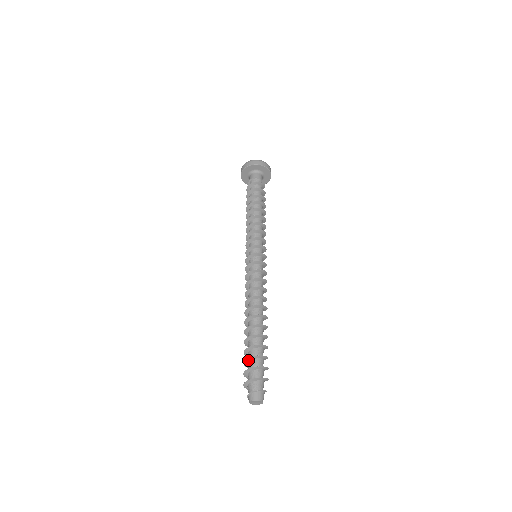
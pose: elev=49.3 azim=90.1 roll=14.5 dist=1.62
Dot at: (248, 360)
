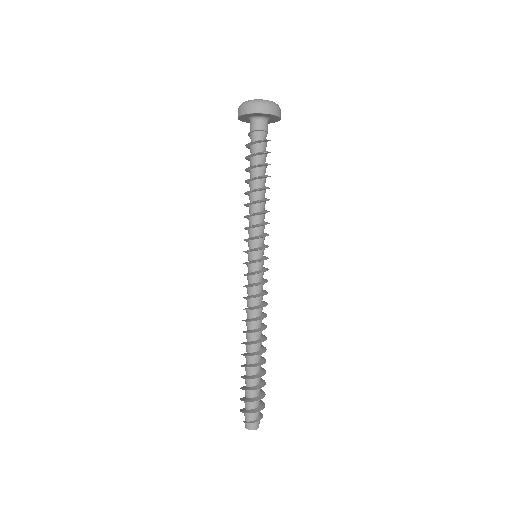
Dot at: (245, 390)
